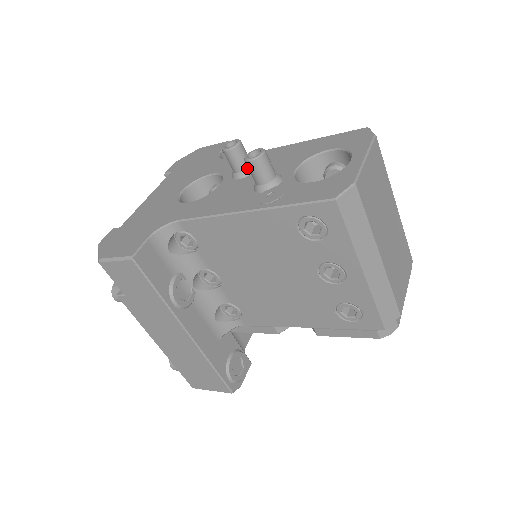
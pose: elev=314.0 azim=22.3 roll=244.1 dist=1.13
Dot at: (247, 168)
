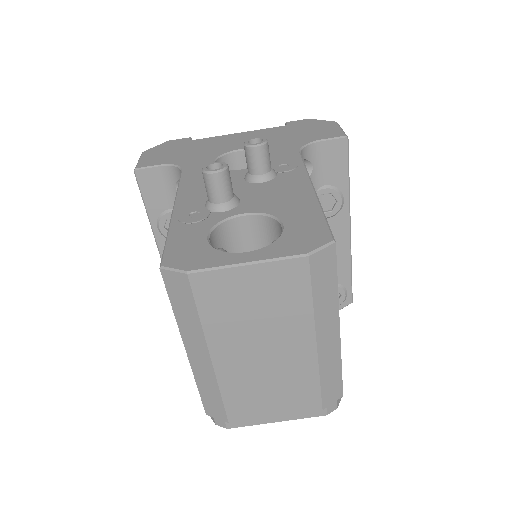
Dot at: (254, 175)
